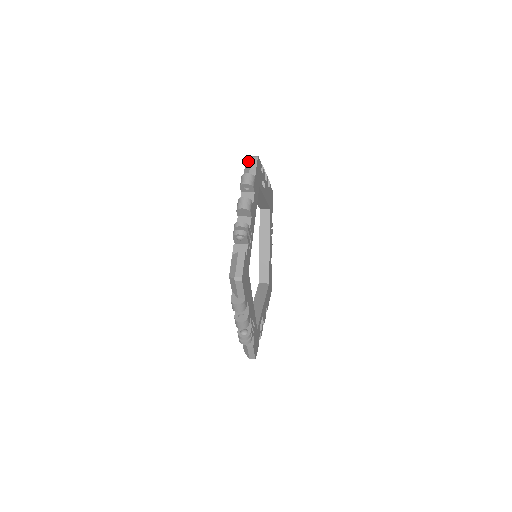
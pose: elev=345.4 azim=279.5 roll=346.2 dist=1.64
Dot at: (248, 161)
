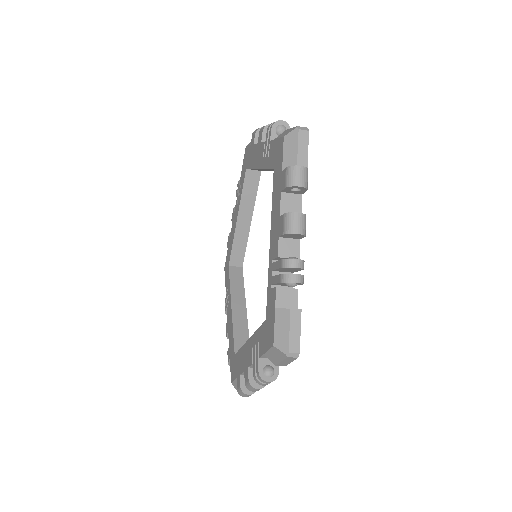
Dot at: (250, 142)
